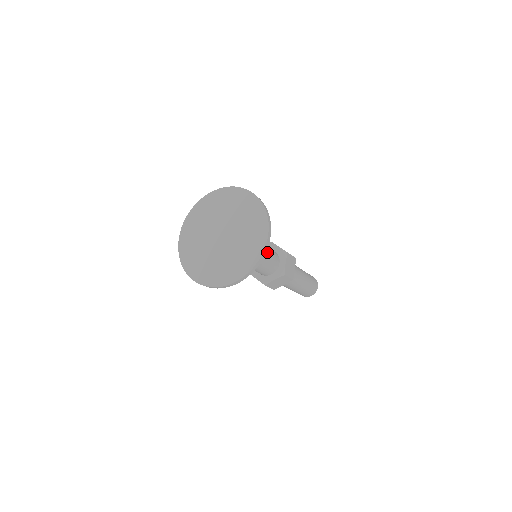
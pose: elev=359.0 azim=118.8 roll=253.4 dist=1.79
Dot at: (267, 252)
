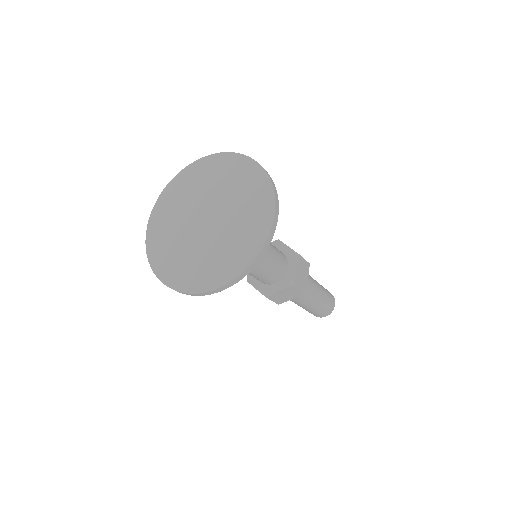
Dot at: (263, 268)
